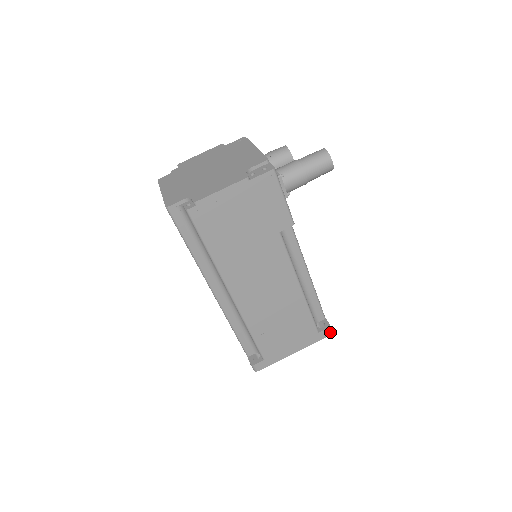
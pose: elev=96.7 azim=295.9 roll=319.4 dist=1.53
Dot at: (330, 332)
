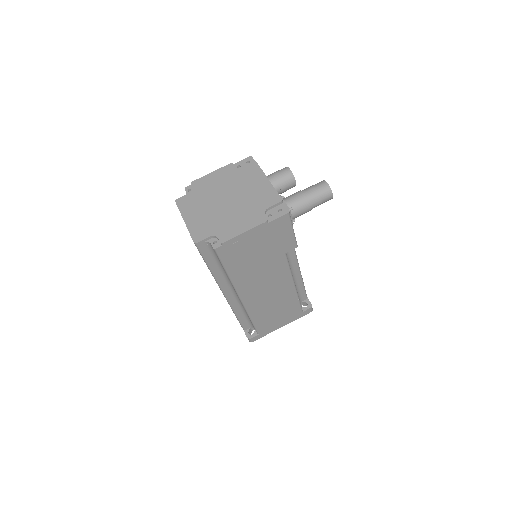
Dot at: (311, 310)
